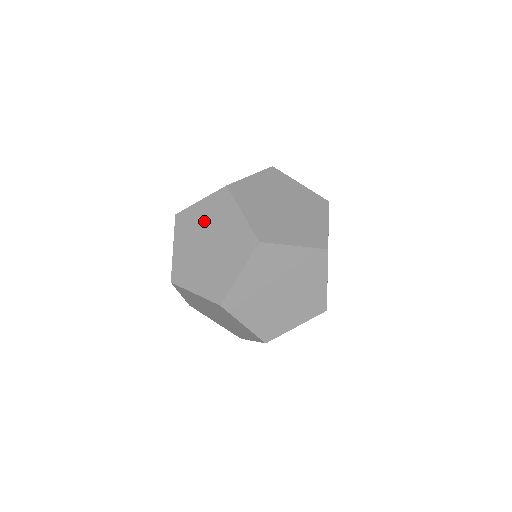
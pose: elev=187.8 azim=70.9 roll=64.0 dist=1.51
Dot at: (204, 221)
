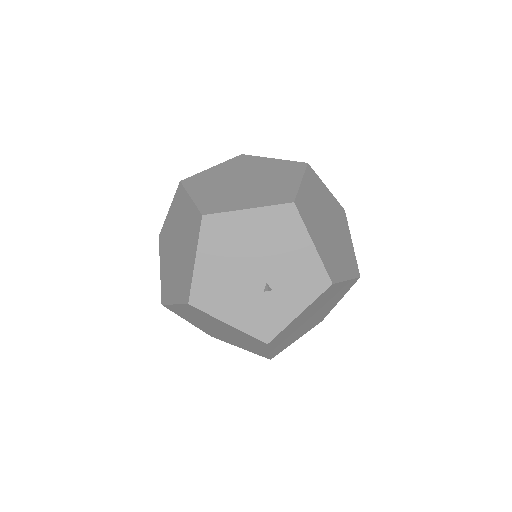
Dot at: occluded
